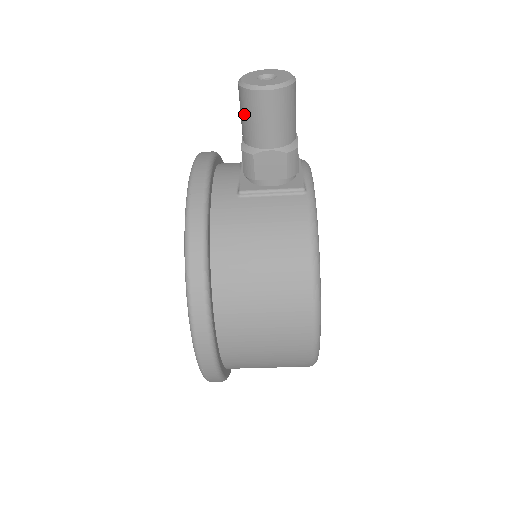
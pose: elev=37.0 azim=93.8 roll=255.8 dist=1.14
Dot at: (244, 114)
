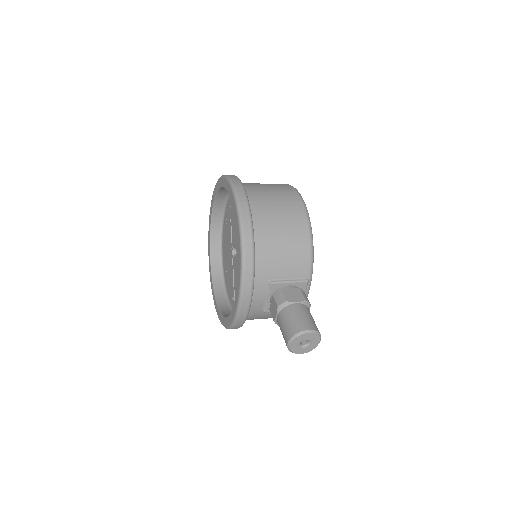
Dot at: (283, 337)
